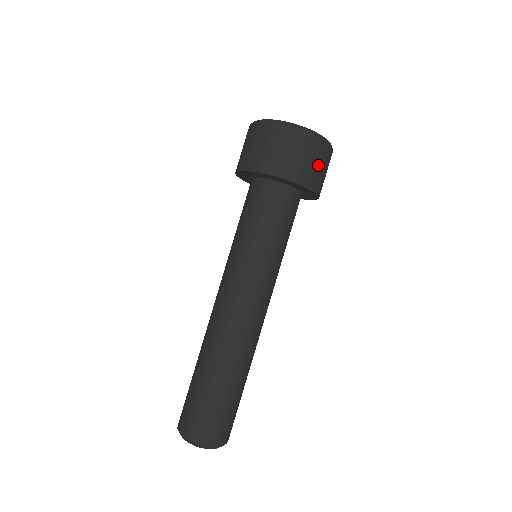
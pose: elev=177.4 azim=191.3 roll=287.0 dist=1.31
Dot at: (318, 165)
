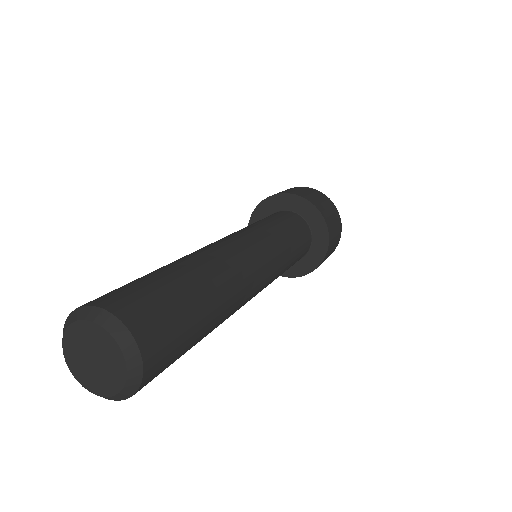
Dot at: (335, 240)
